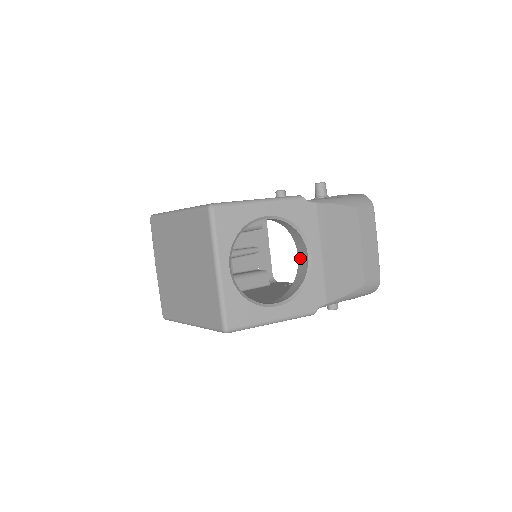
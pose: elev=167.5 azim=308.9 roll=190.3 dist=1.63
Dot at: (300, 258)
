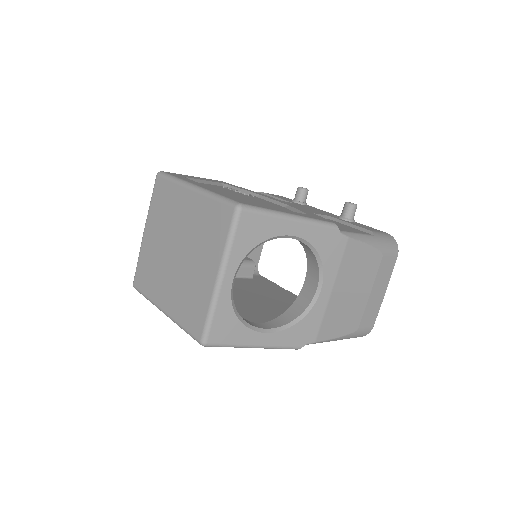
Dot at: (306, 285)
